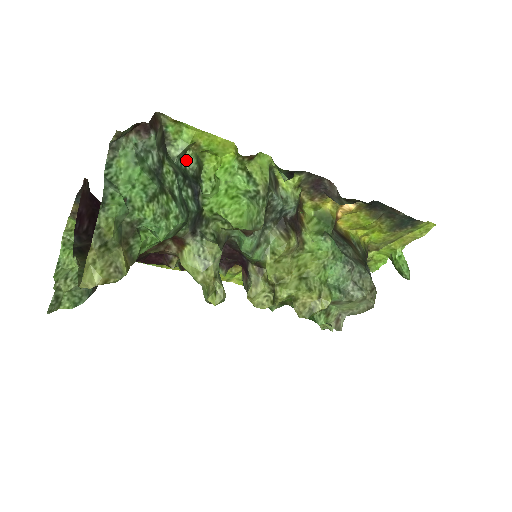
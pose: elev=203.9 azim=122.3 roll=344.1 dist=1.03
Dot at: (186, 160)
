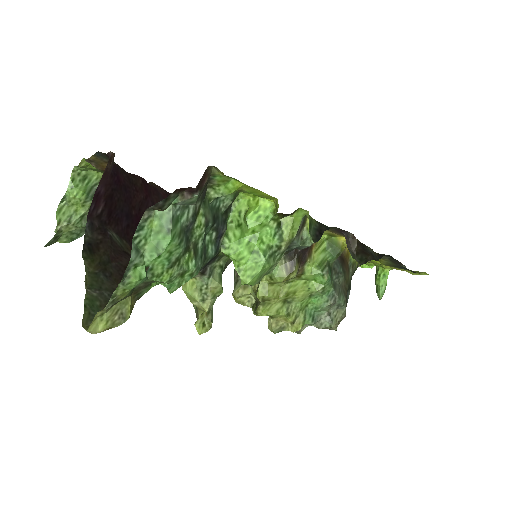
Dot at: (223, 197)
